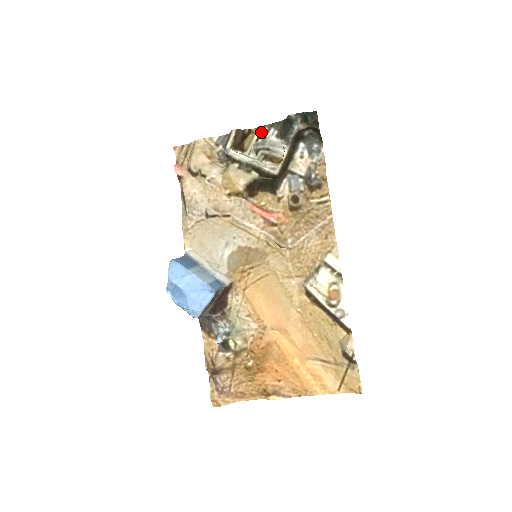
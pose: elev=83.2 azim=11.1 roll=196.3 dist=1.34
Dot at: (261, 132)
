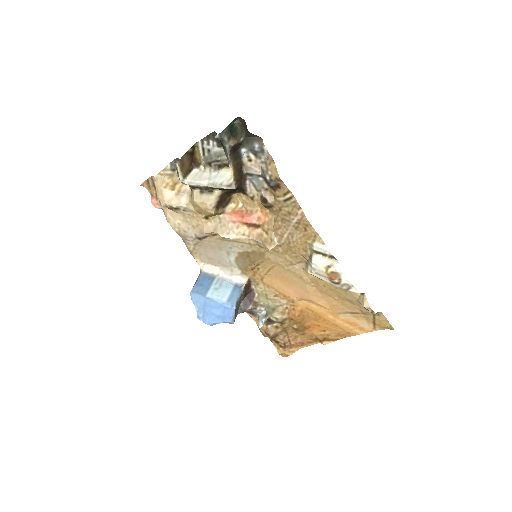
Dot at: (203, 146)
